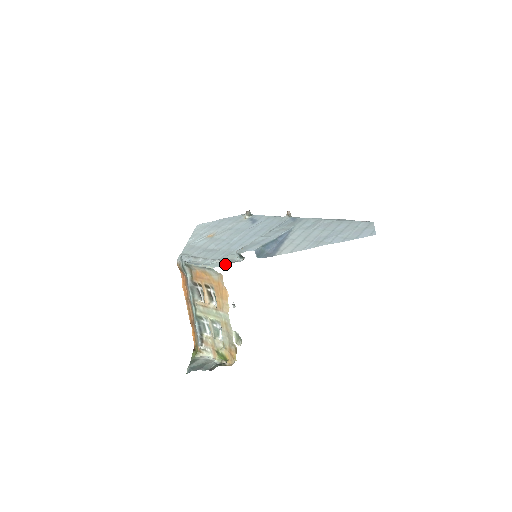
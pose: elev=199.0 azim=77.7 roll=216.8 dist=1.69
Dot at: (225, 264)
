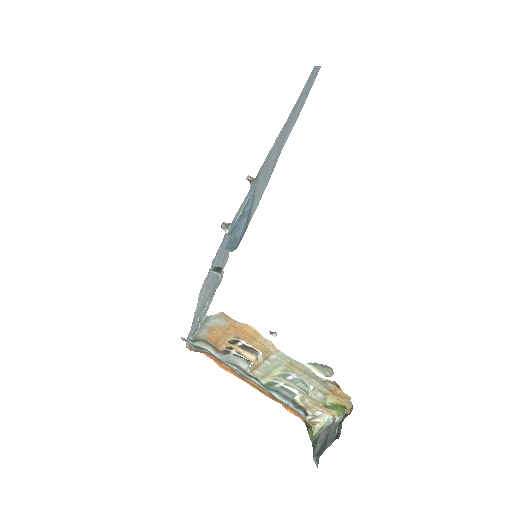
Dot at: (212, 297)
